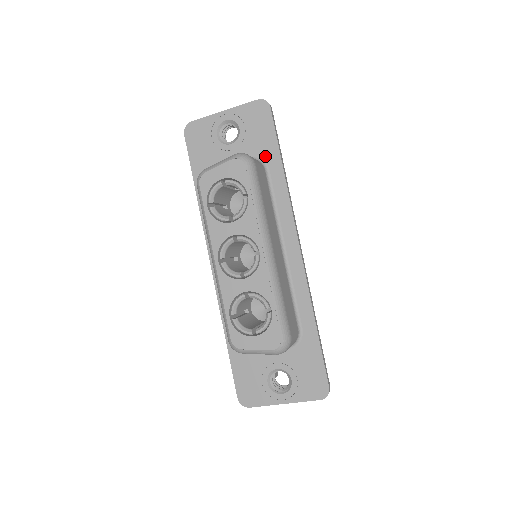
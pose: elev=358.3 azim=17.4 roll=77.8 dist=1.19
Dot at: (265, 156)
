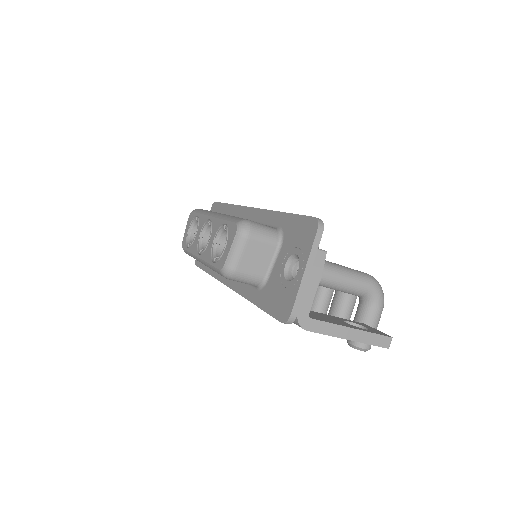
Dot at: occluded
